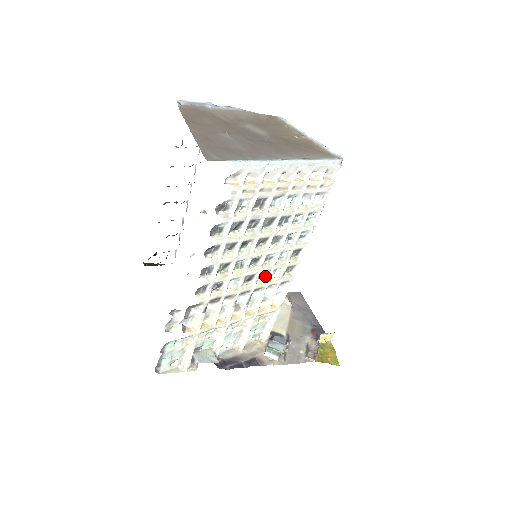
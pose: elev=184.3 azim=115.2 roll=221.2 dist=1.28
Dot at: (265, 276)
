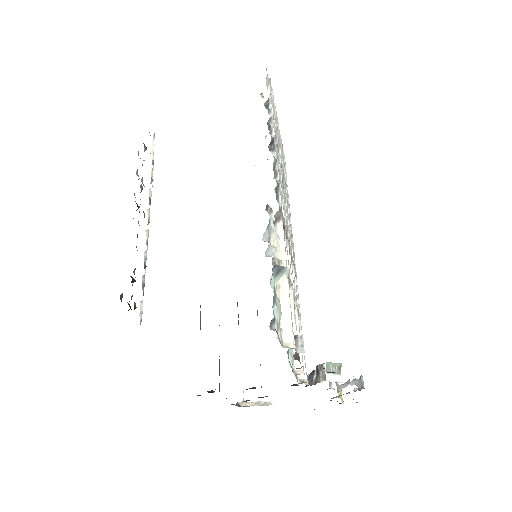
Dot at: occluded
